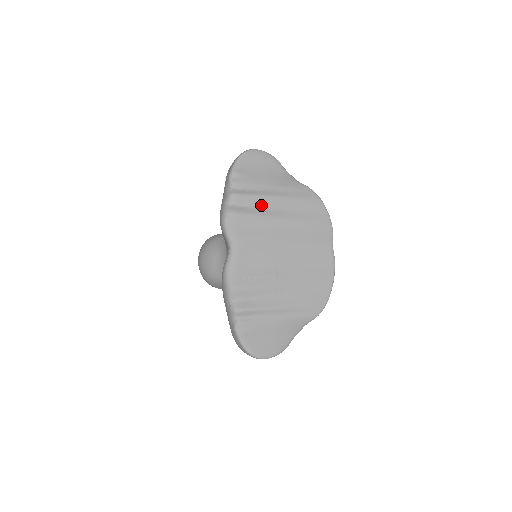
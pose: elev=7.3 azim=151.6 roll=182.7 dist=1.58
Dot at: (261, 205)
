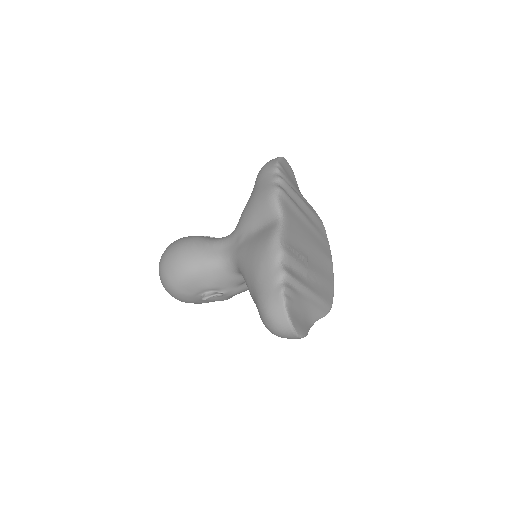
Dot at: (296, 200)
